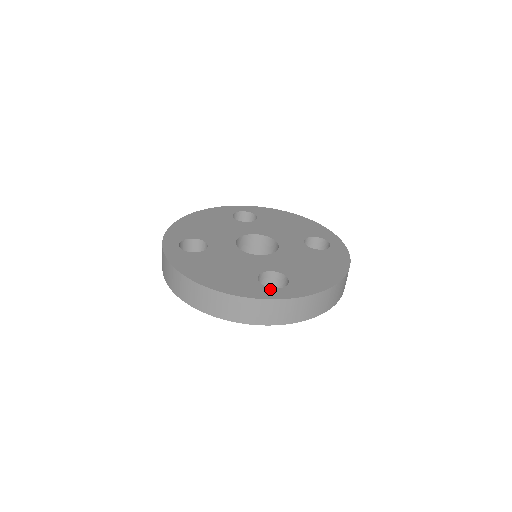
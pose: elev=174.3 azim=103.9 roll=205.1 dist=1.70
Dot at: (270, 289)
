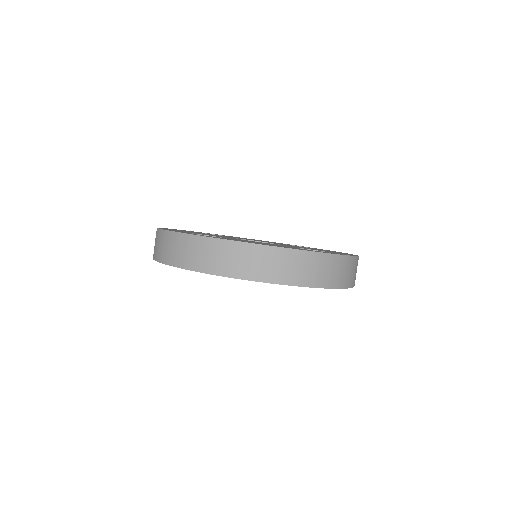
Dot at: occluded
